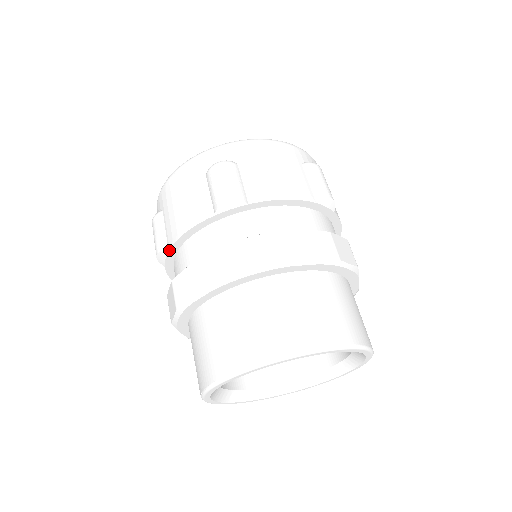
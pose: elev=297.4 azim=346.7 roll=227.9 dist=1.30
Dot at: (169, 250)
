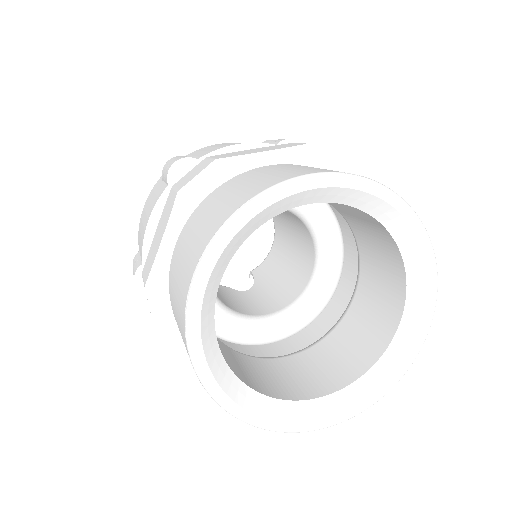
Dot at: (199, 158)
